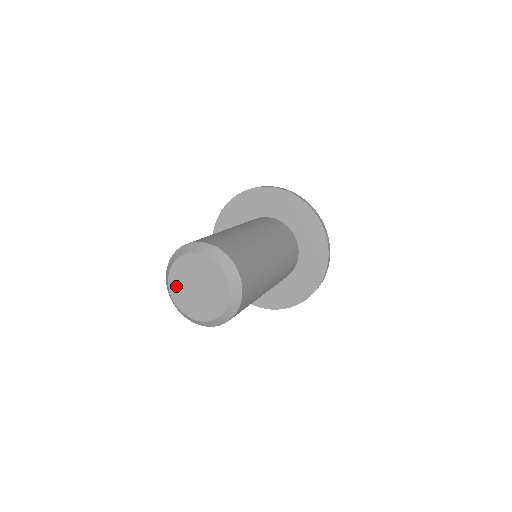
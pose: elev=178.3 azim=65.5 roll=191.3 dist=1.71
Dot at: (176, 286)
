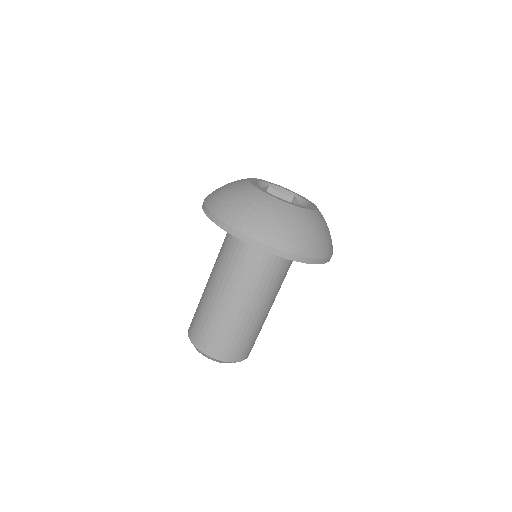
Dot at: occluded
